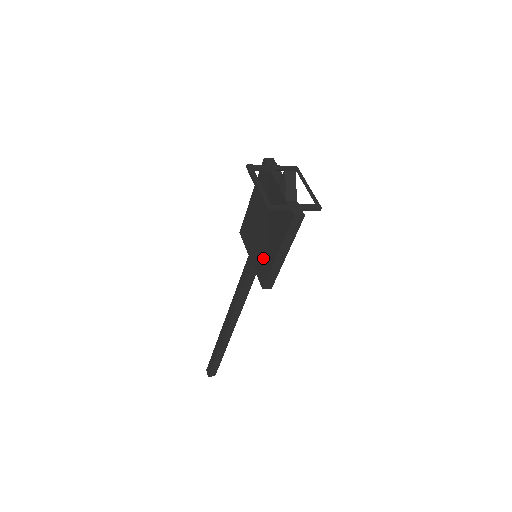
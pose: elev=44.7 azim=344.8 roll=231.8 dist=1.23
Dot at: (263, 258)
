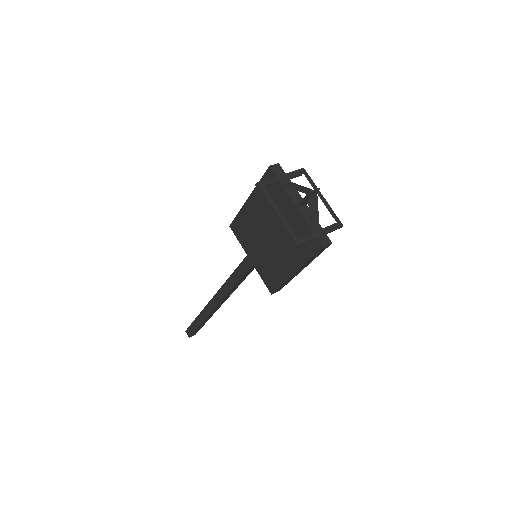
Dot at: (272, 267)
